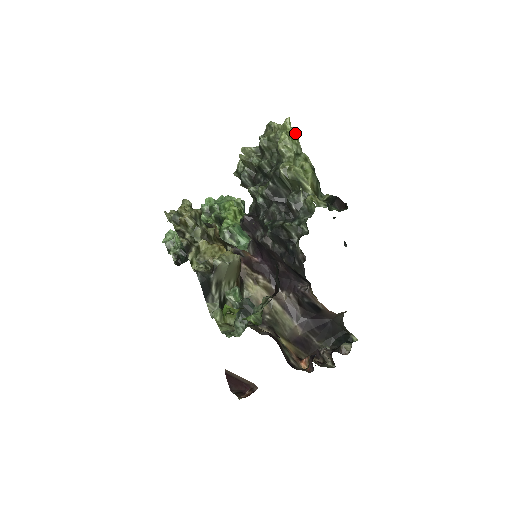
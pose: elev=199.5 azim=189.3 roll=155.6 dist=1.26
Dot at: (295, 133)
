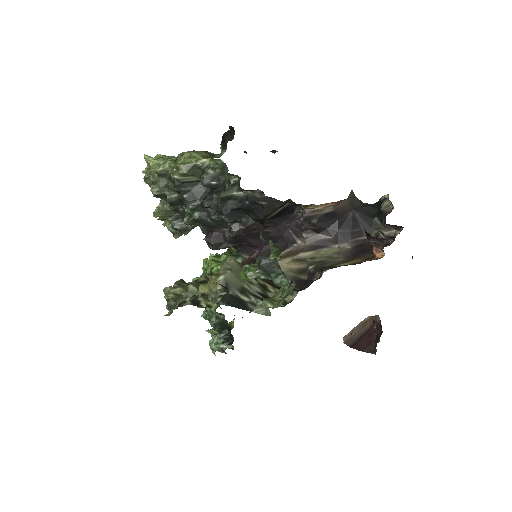
Dot at: (159, 156)
